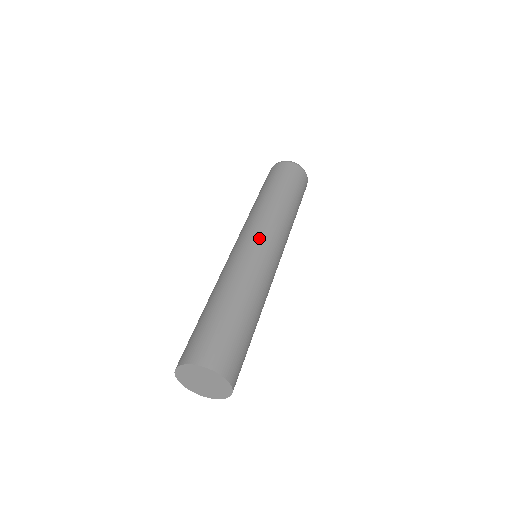
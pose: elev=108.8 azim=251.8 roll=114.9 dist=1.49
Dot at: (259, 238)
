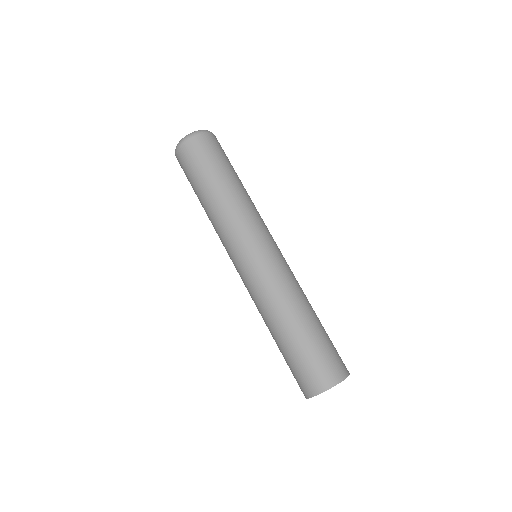
Dot at: (246, 255)
